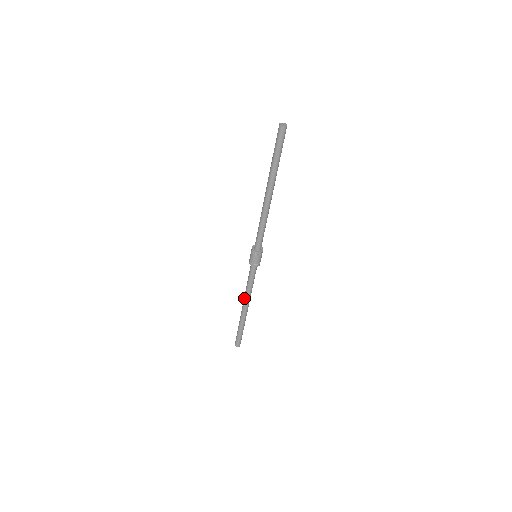
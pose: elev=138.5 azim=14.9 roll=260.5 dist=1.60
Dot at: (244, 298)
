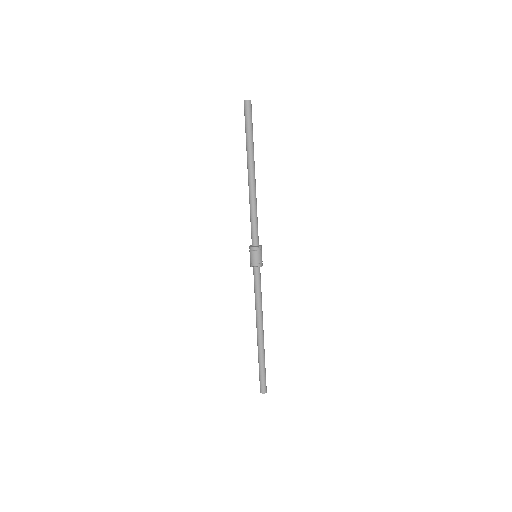
Dot at: (256, 317)
